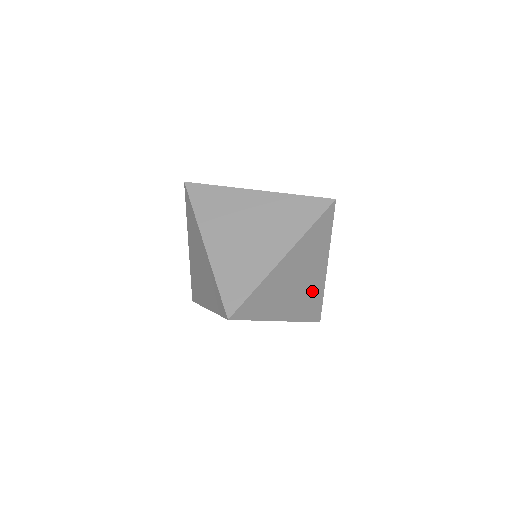
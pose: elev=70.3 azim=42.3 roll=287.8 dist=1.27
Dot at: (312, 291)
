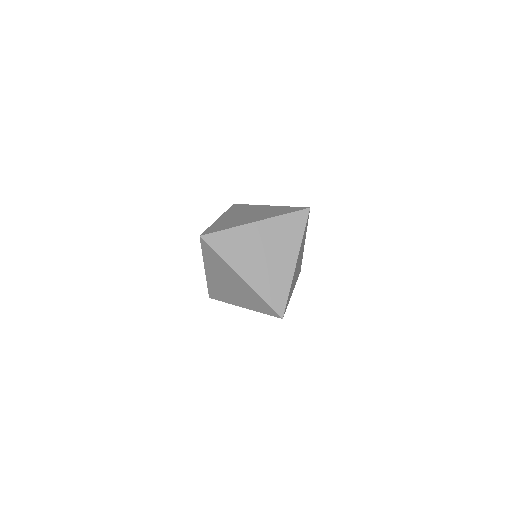
Dot at: (300, 262)
